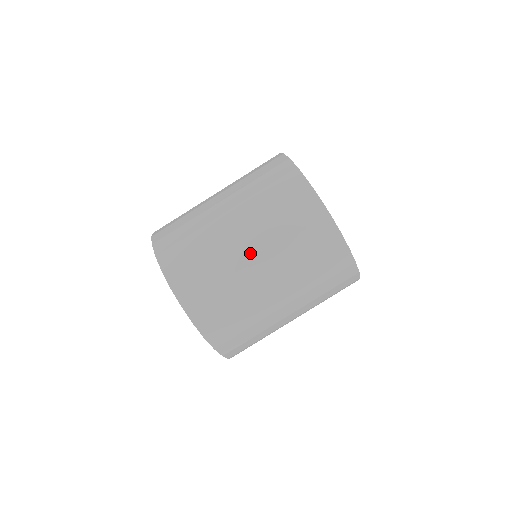
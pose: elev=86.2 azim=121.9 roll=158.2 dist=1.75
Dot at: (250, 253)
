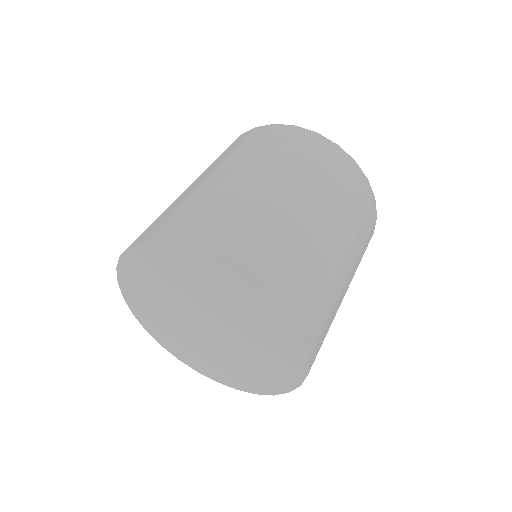
Dot at: occluded
